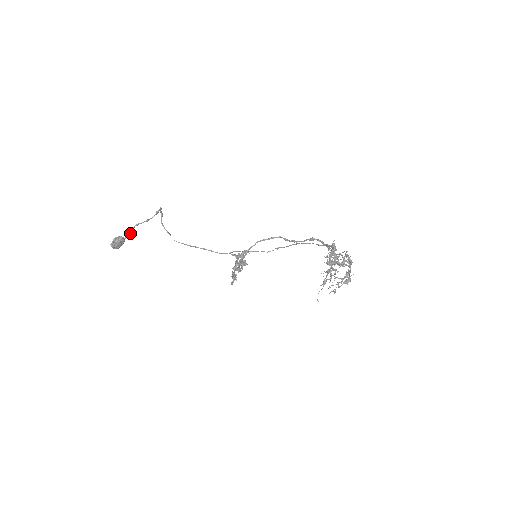
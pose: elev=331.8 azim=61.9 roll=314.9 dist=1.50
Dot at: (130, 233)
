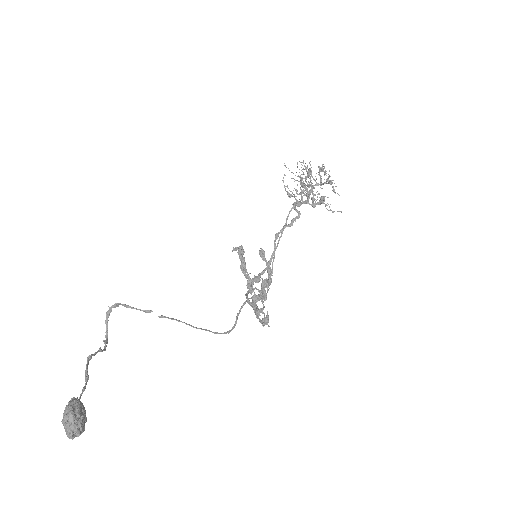
Dot at: (87, 376)
